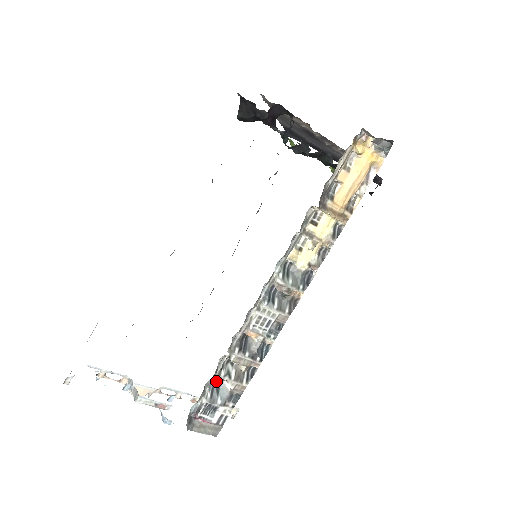
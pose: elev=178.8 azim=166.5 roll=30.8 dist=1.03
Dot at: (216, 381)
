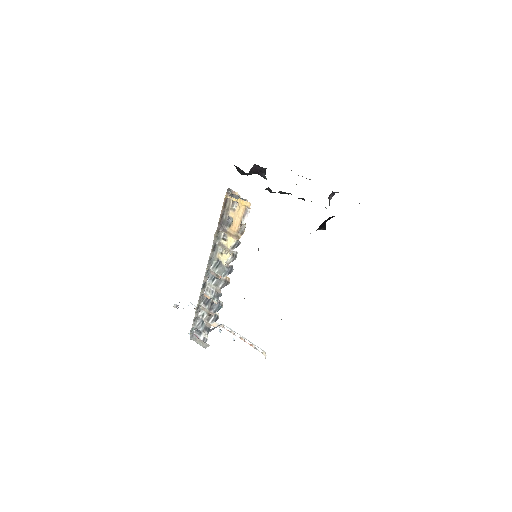
Dot at: occluded
